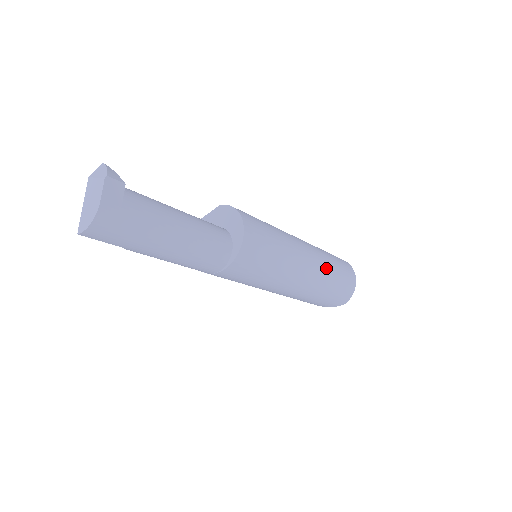
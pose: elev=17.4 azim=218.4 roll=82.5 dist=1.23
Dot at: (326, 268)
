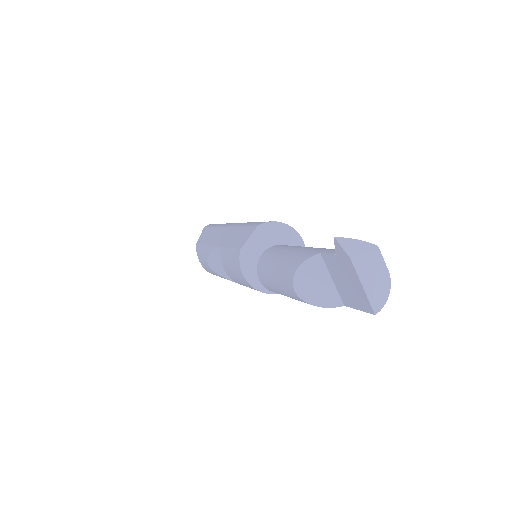
Dot at: occluded
